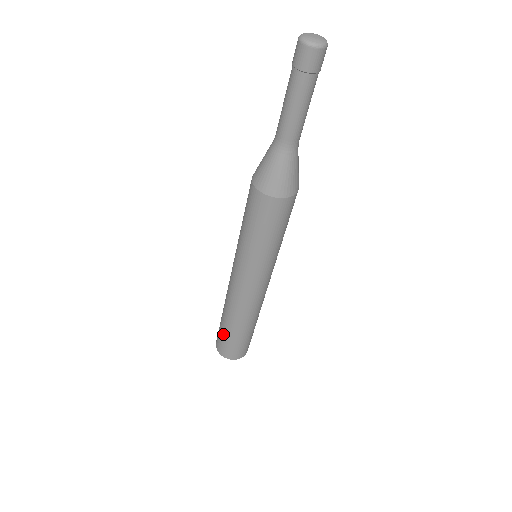
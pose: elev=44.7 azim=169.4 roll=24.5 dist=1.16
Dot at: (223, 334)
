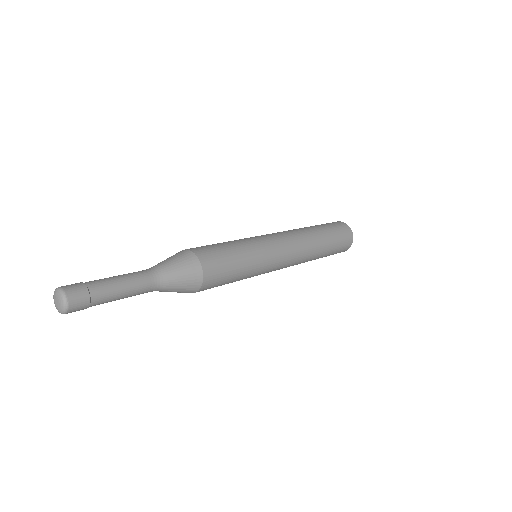
Dot at: occluded
